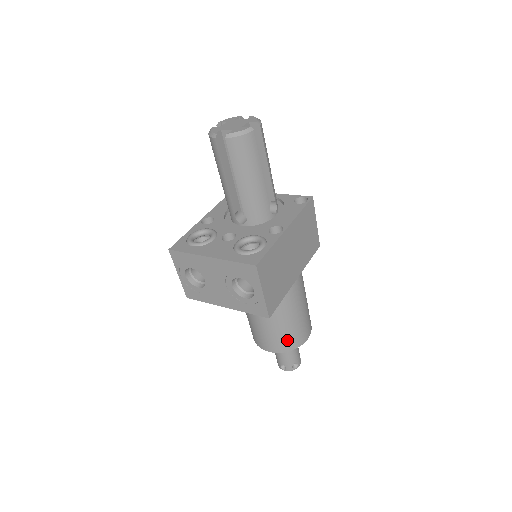
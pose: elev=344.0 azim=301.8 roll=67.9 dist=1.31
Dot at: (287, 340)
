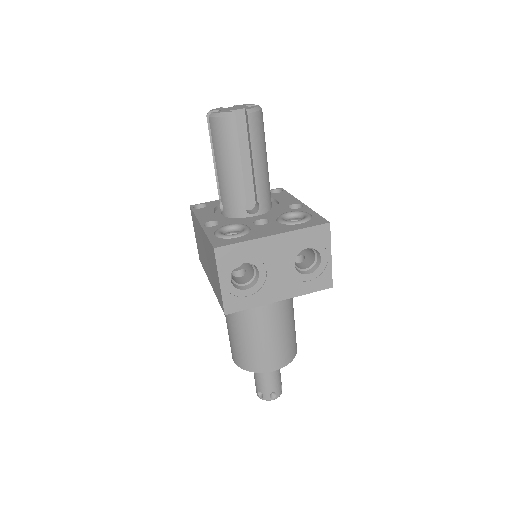
Dot at: (292, 346)
